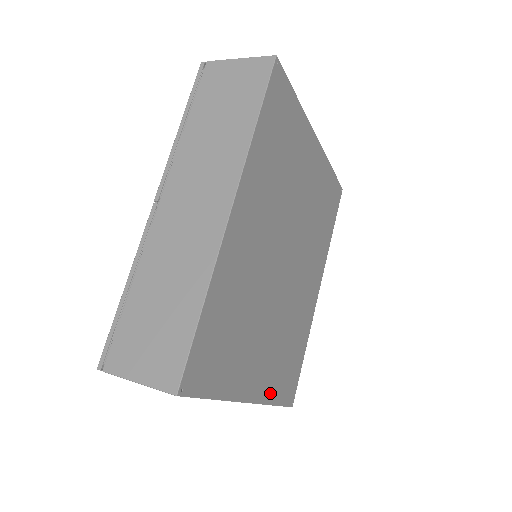
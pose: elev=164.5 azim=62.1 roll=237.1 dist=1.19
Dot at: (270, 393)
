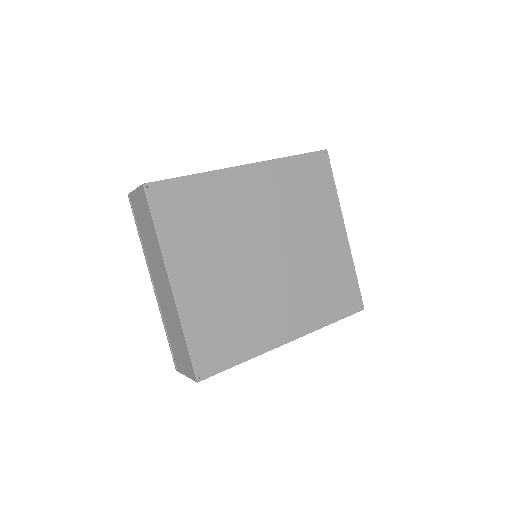
Dot at: (189, 318)
